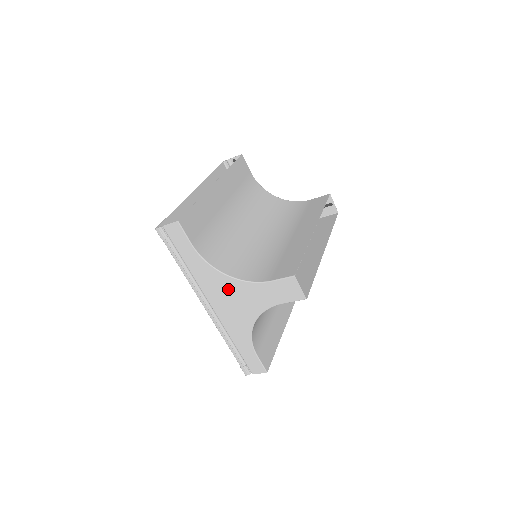
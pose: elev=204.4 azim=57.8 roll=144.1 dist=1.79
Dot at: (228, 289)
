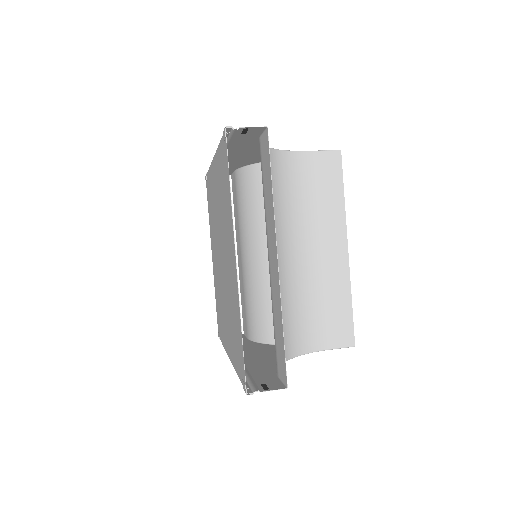
Dot at: occluded
